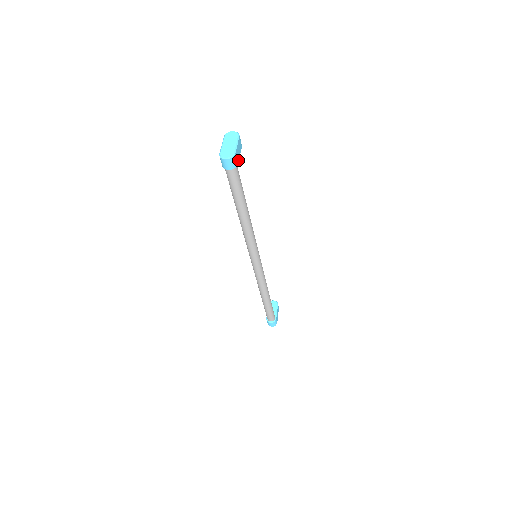
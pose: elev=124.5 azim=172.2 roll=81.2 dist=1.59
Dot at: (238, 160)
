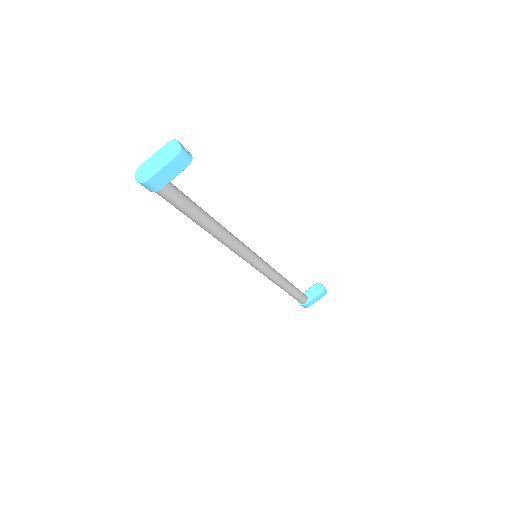
Dot at: (164, 184)
